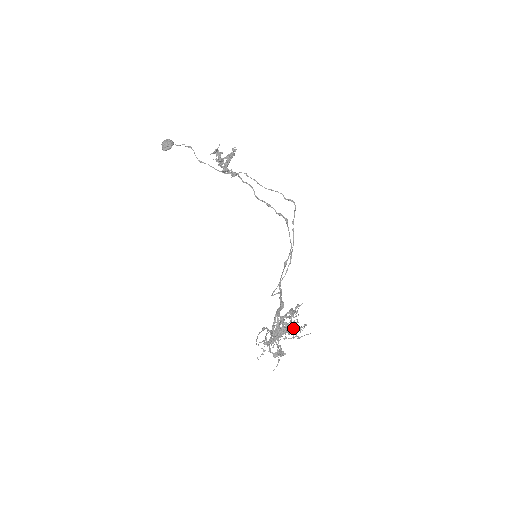
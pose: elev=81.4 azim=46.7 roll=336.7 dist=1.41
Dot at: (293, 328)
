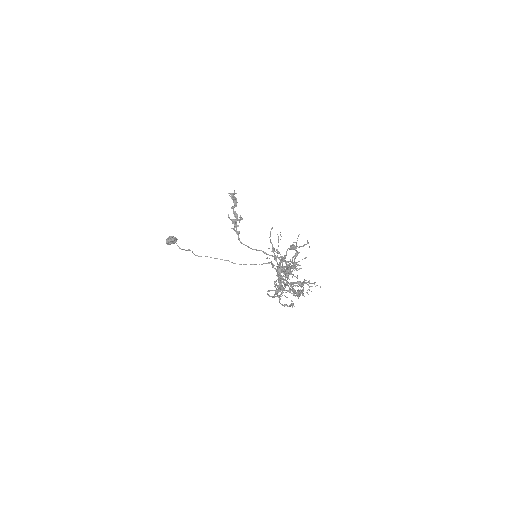
Dot at: (300, 282)
